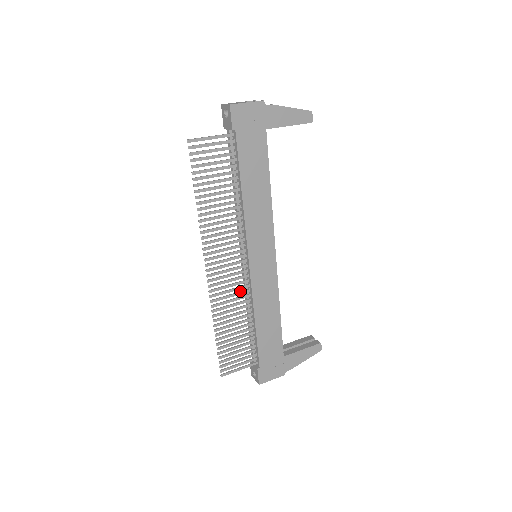
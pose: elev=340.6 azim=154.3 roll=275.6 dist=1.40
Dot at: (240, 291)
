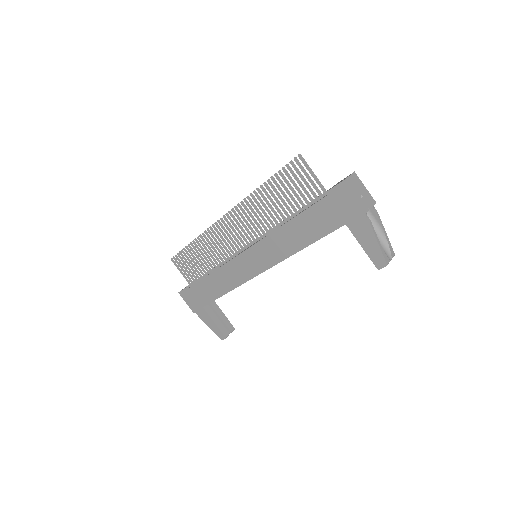
Dot at: occluded
